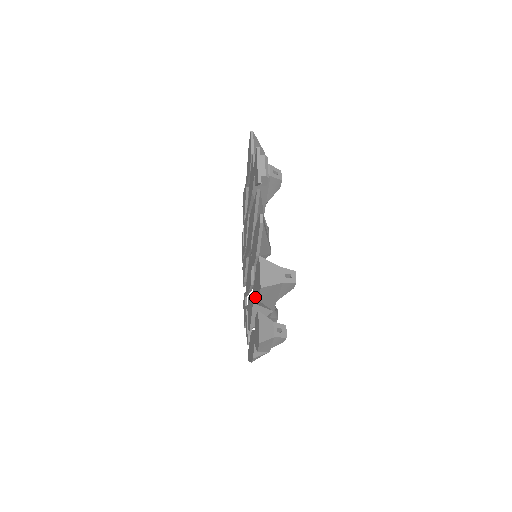
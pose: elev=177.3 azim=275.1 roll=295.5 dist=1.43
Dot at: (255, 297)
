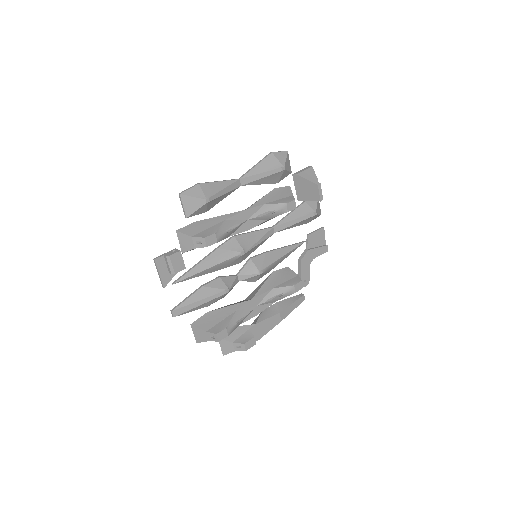
Dot at: occluded
